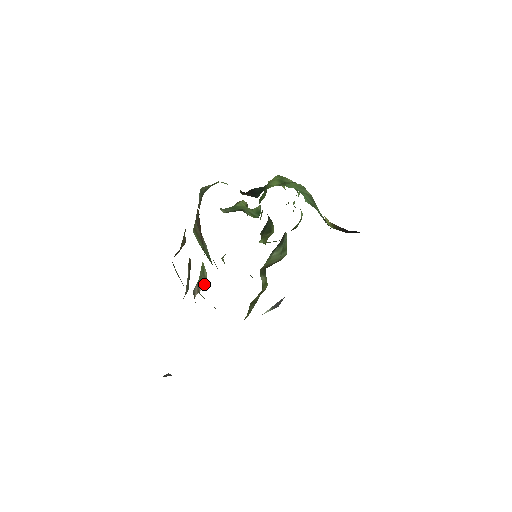
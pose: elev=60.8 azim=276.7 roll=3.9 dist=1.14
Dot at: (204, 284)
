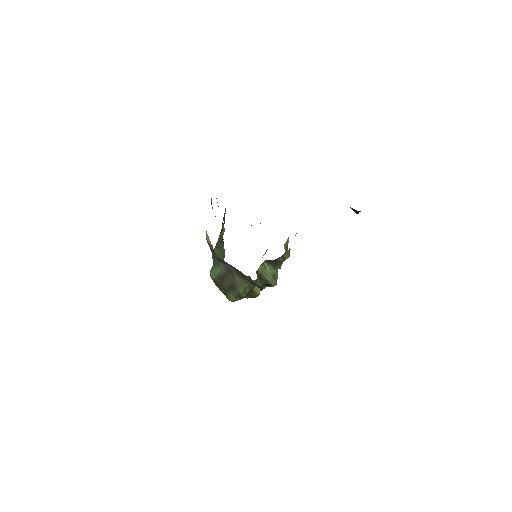
Dot at: (221, 237)
